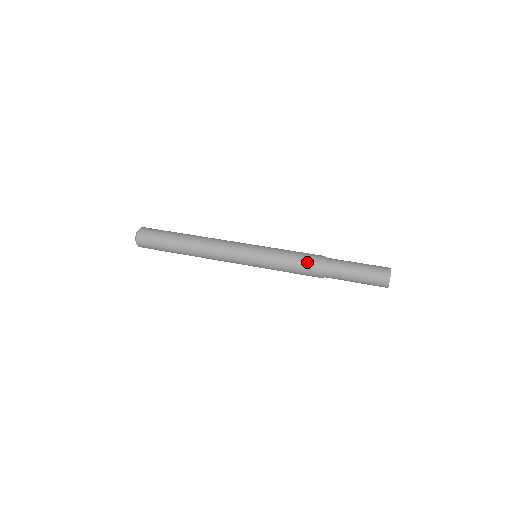
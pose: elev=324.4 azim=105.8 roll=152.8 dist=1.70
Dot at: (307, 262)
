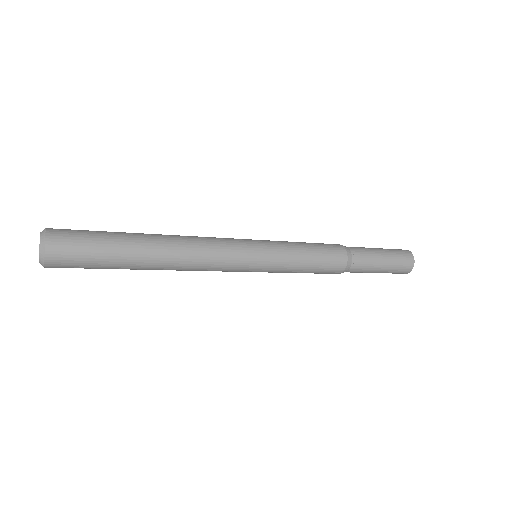
Dot at: (331, 255)
